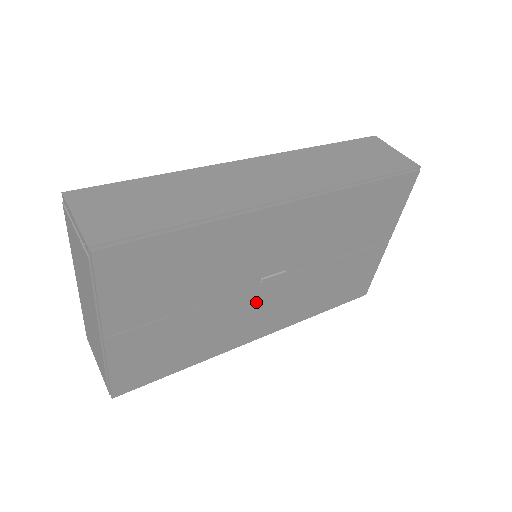
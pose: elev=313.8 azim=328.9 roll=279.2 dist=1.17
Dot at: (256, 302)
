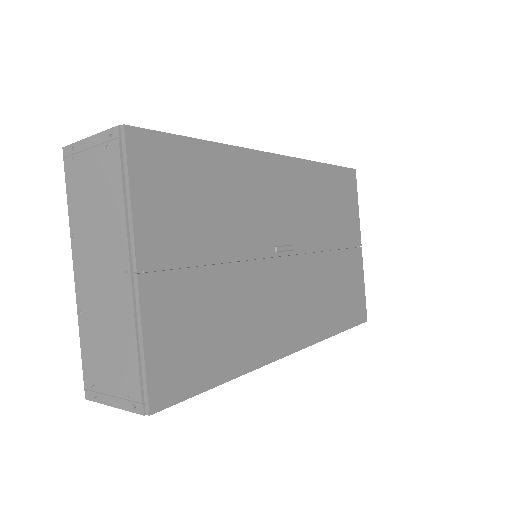
Dot at: (277, 284)
